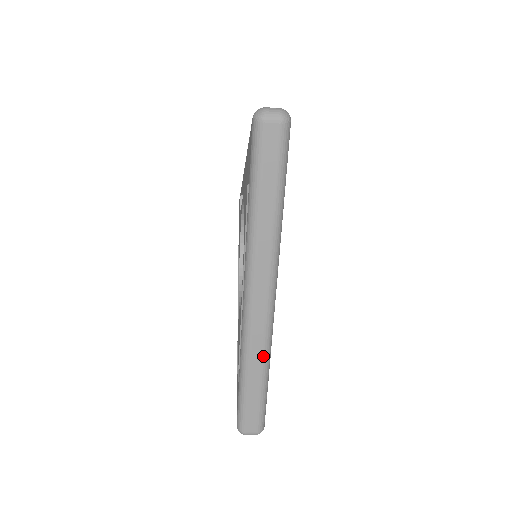
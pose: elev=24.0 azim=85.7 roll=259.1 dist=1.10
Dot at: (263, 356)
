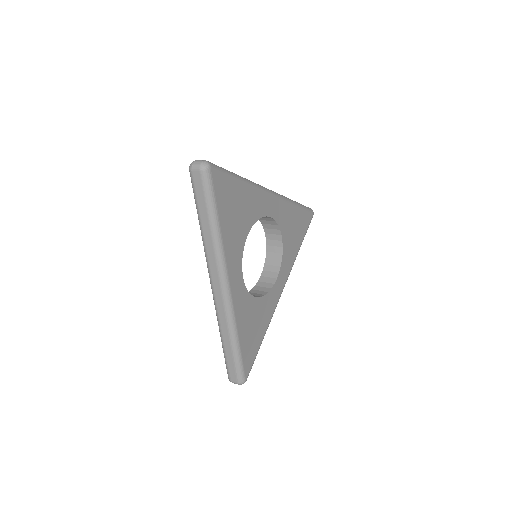
Dot at: (228, 326)
